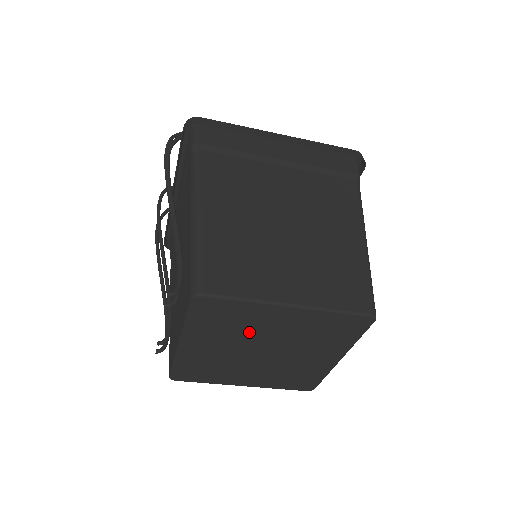
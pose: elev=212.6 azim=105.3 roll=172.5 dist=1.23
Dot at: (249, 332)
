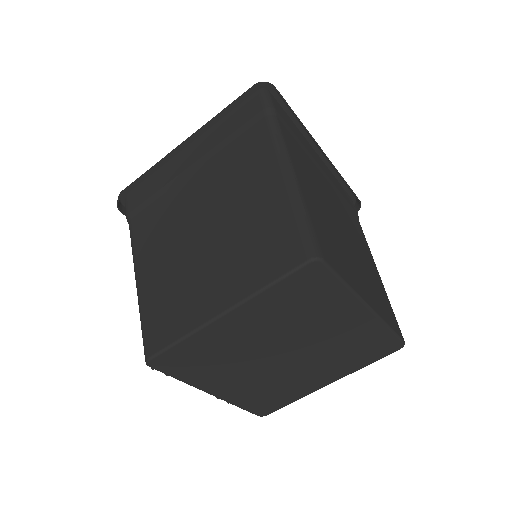
Dot at: (238, 353)
